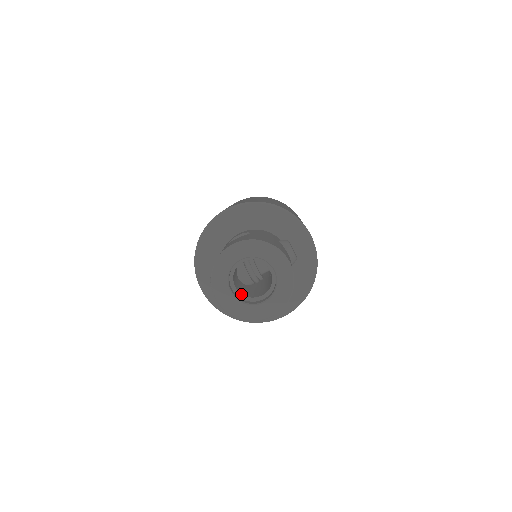
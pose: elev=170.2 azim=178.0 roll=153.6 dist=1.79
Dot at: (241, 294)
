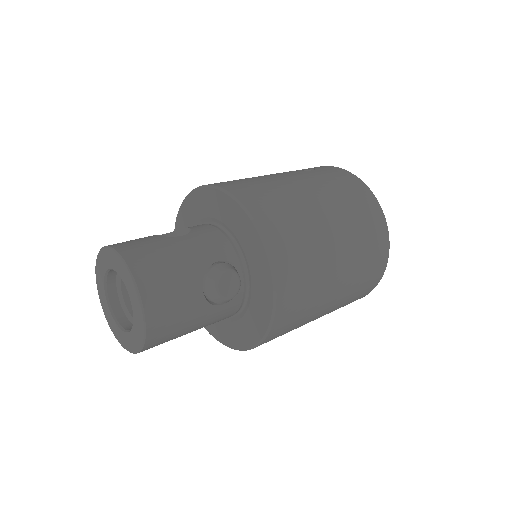
Dot at: (125, 304)
